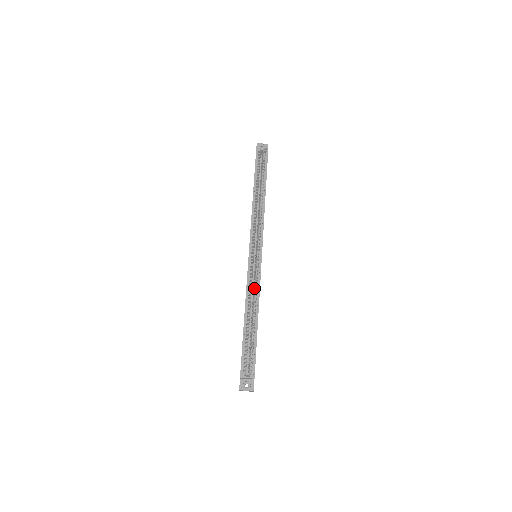
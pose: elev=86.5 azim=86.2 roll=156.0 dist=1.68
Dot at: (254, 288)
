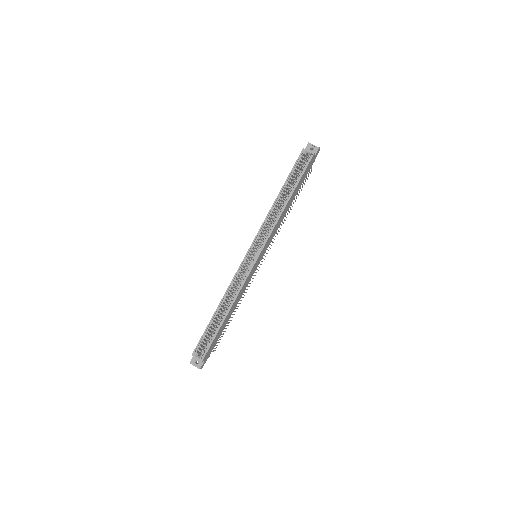
Dot at: (238, 286)
